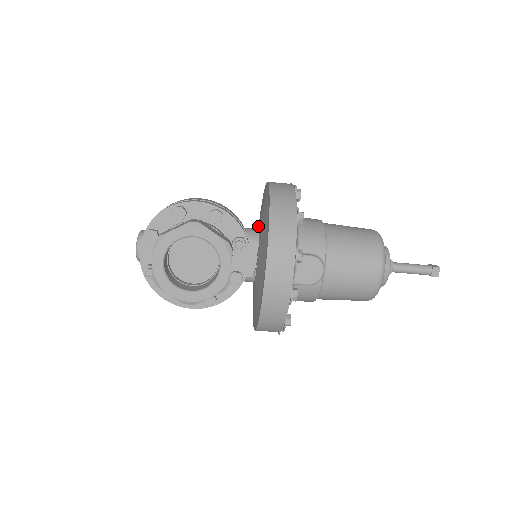
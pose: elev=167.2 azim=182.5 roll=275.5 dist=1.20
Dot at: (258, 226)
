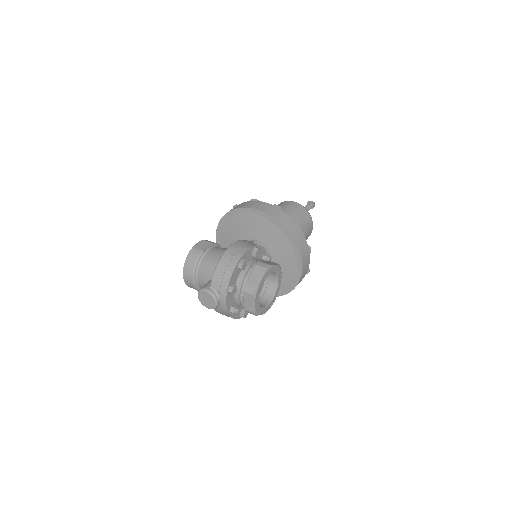
Dot at: (246, 237)
